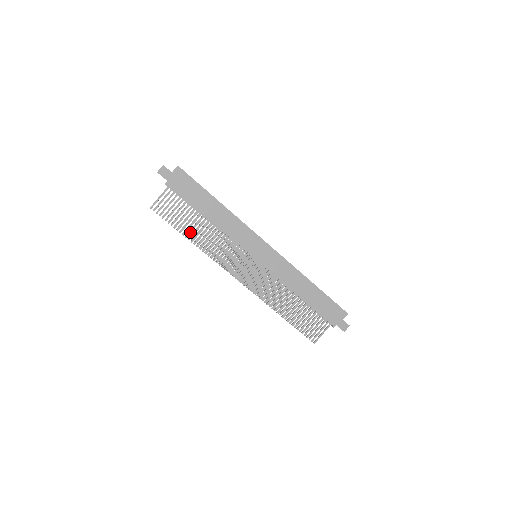
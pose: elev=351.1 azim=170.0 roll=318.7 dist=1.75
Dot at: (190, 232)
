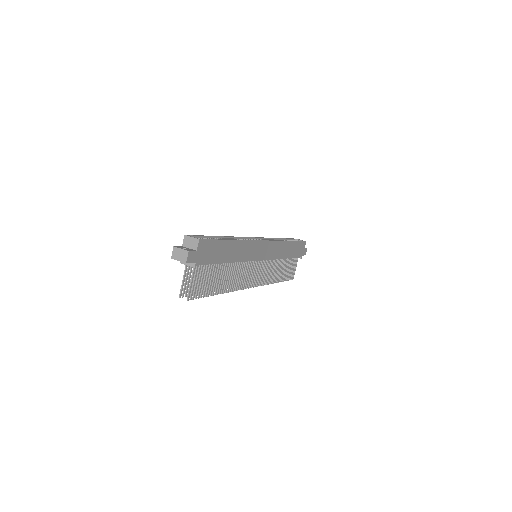
Dot at: (219, 287)
